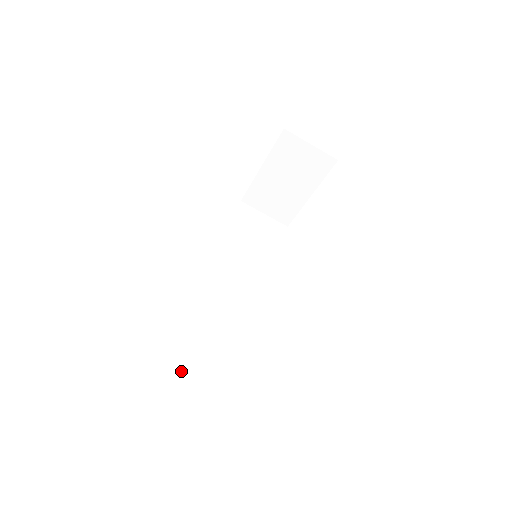
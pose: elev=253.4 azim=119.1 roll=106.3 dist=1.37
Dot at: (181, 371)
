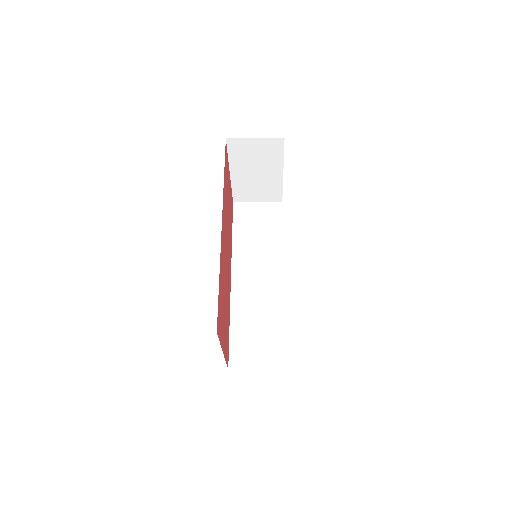
Dot at: (245, 369)
